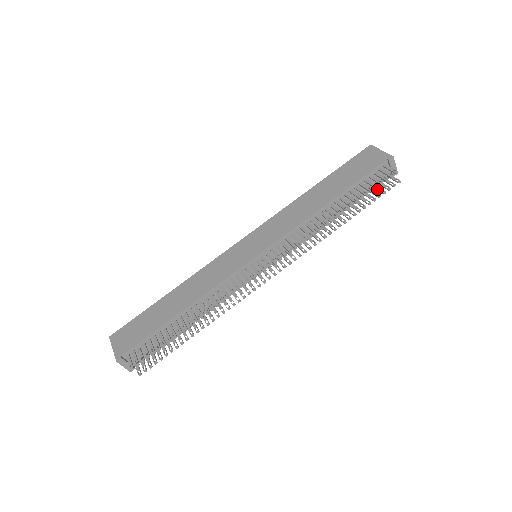
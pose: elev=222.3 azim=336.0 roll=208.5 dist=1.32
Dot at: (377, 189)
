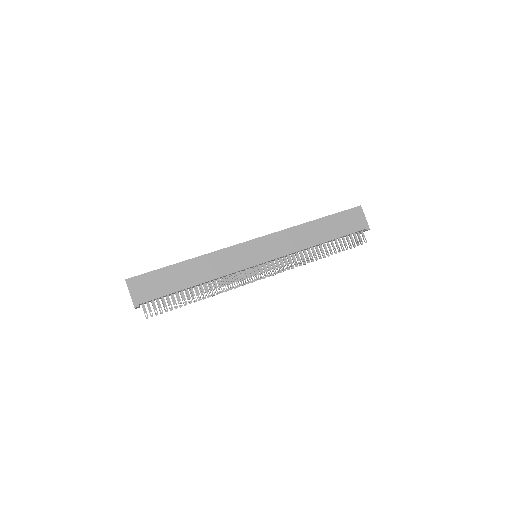
Dot at: occluded
